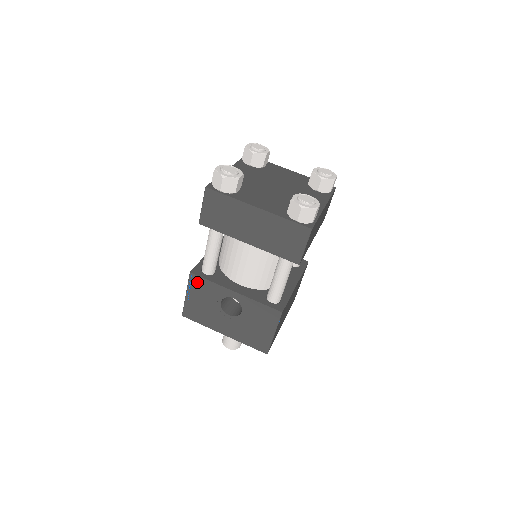
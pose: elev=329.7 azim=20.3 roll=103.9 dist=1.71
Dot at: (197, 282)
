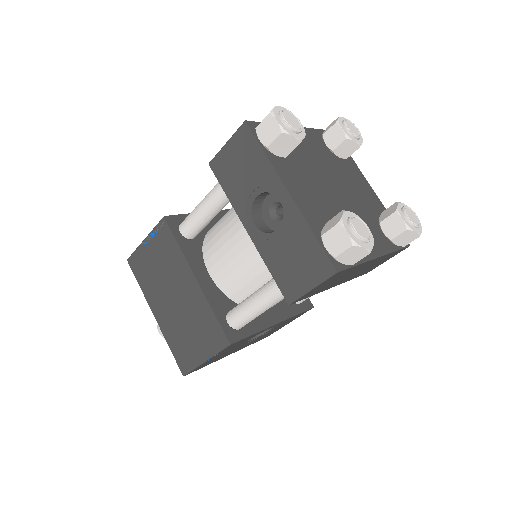
Dot at: (233, 345)
